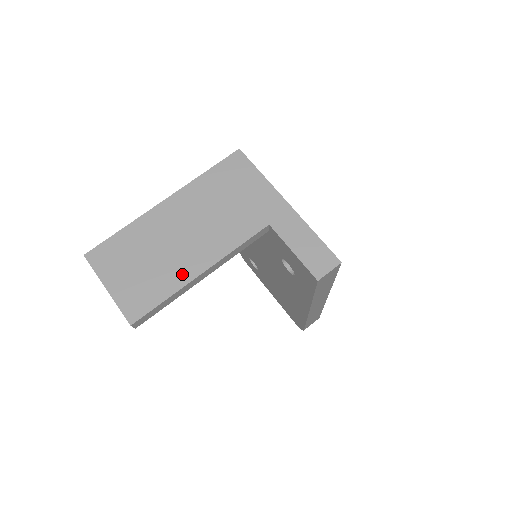
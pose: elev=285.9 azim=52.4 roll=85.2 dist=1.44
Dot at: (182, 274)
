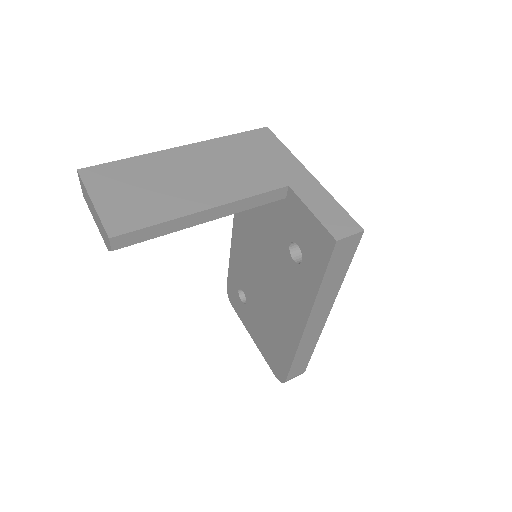
Dot at: (184, 206)
